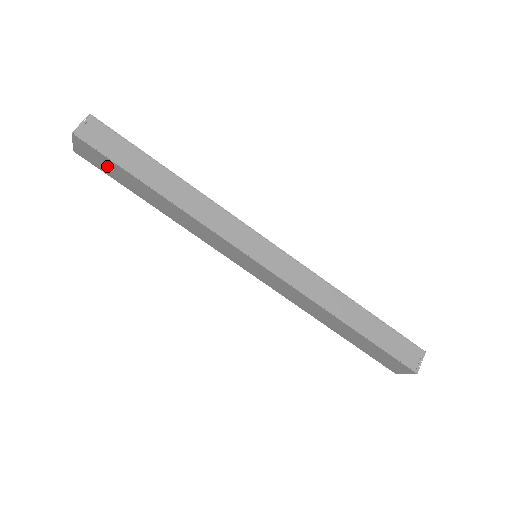
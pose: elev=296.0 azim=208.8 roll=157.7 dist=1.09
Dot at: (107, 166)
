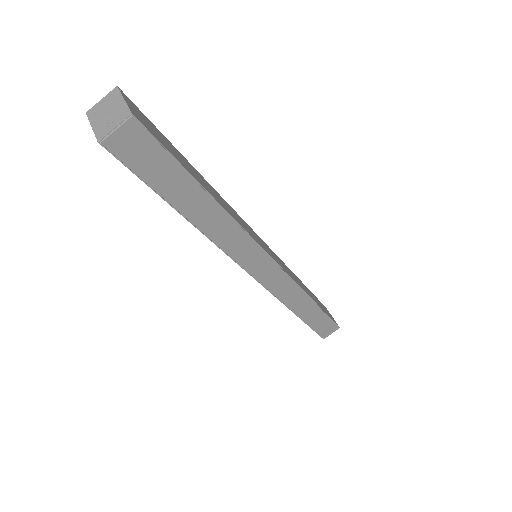
Dot at: occluded
